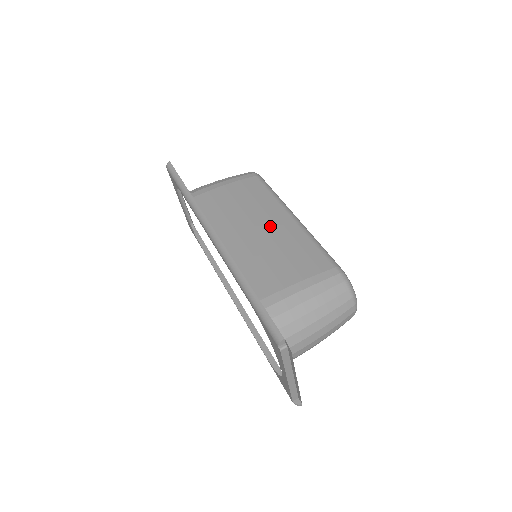
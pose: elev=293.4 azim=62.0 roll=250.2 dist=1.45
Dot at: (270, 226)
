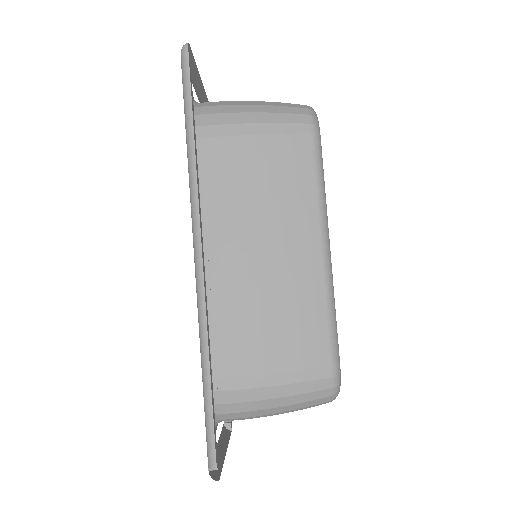
Dot at: (285, 257)
